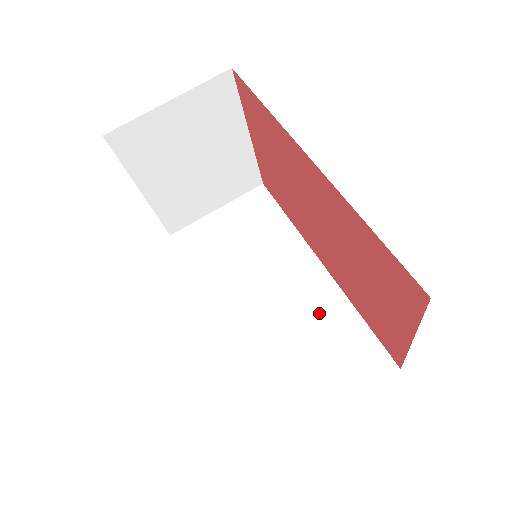
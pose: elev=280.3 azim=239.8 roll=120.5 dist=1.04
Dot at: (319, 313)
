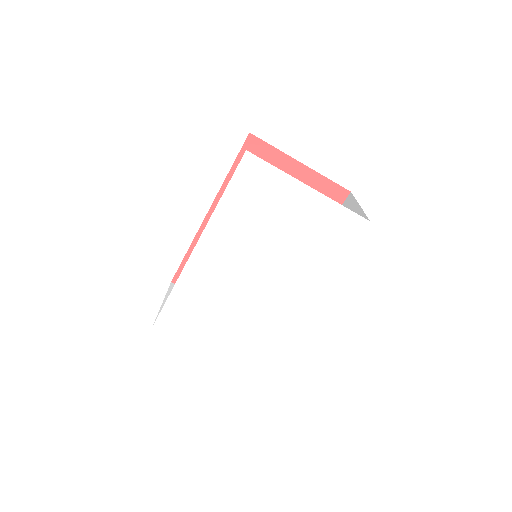
Dot at: occluded
